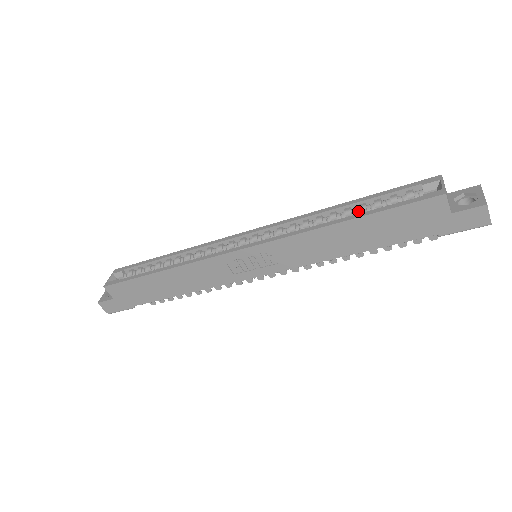
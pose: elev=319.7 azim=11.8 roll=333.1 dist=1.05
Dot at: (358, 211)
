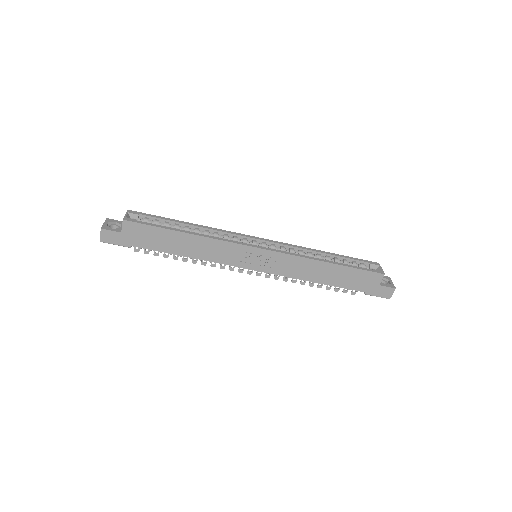
Dot at: (333, 260)
